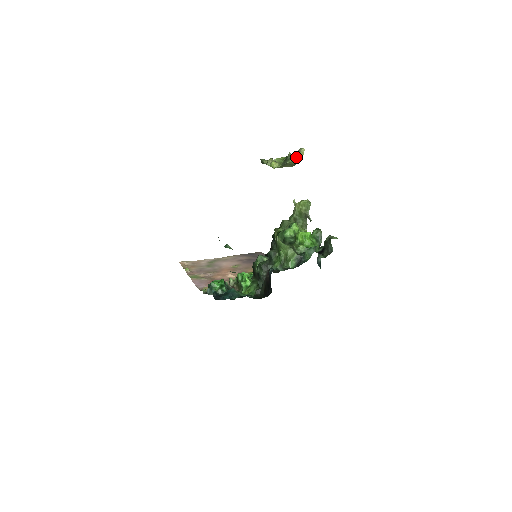
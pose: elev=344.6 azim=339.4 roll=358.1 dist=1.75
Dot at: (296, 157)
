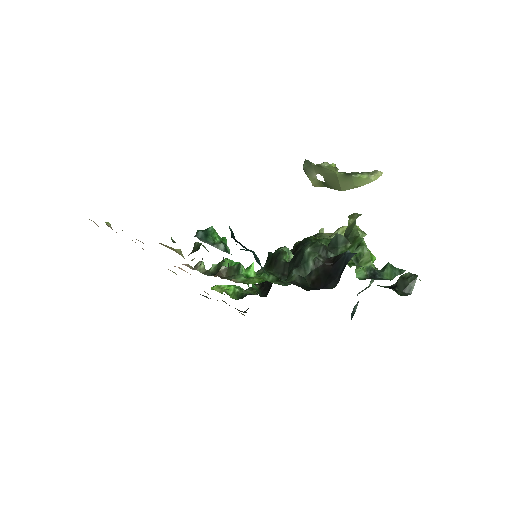
Dot at: (368, 175)
